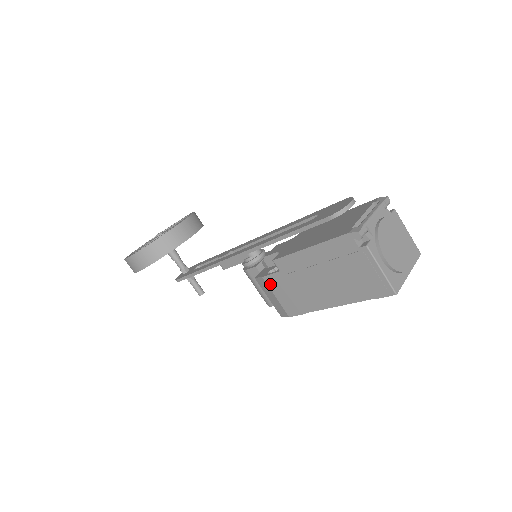
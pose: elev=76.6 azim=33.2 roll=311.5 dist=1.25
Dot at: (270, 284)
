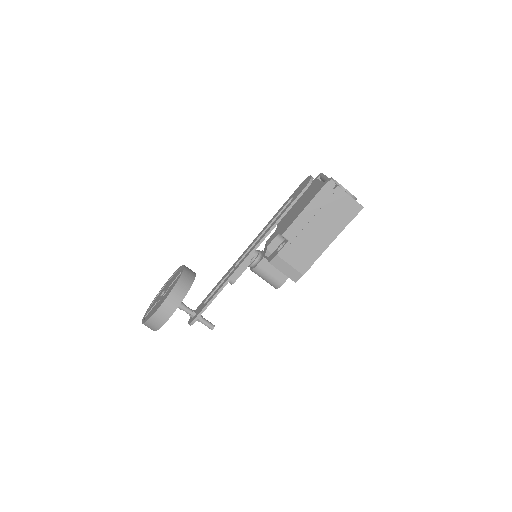
Dot at: (284, 256)
